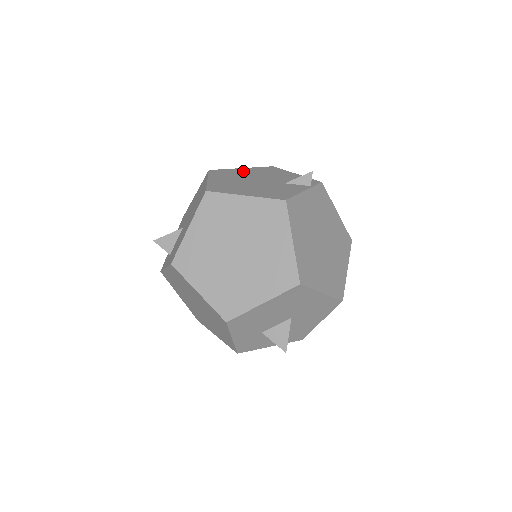
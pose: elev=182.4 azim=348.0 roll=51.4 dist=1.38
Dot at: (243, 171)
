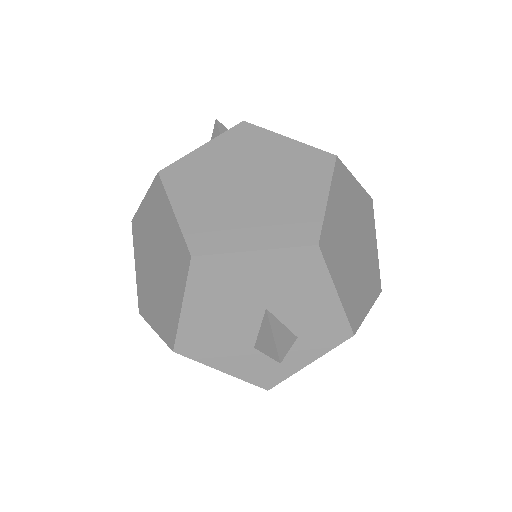
Dot at: occluded
